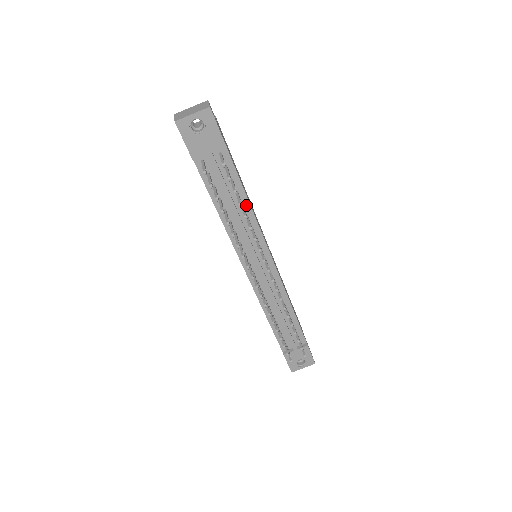
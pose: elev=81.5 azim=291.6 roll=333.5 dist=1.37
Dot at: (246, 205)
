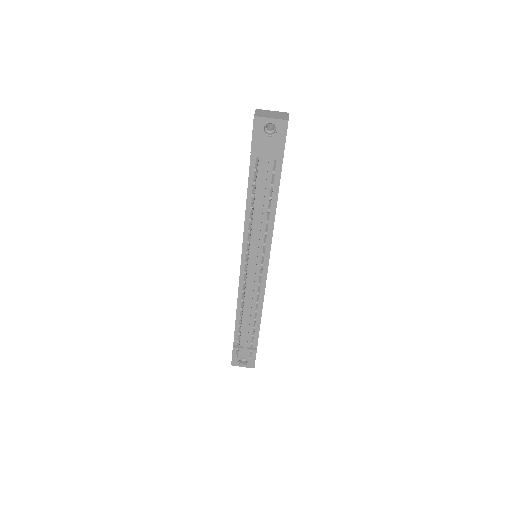
Dot at: (272, 212)
